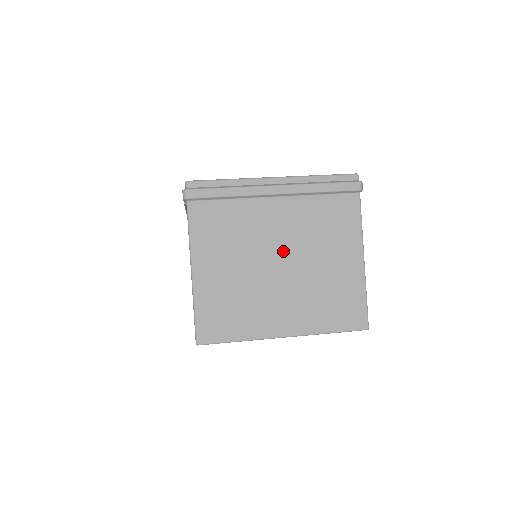
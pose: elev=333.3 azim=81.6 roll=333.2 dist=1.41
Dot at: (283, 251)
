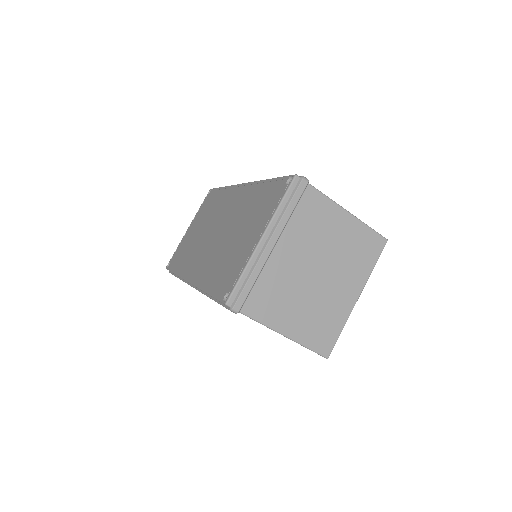
Dot at: (310, 265)
